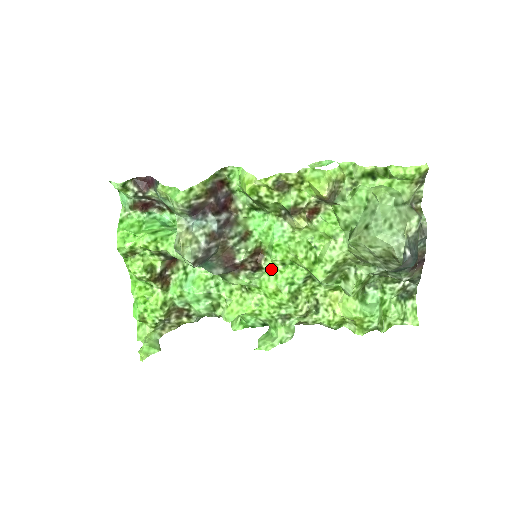
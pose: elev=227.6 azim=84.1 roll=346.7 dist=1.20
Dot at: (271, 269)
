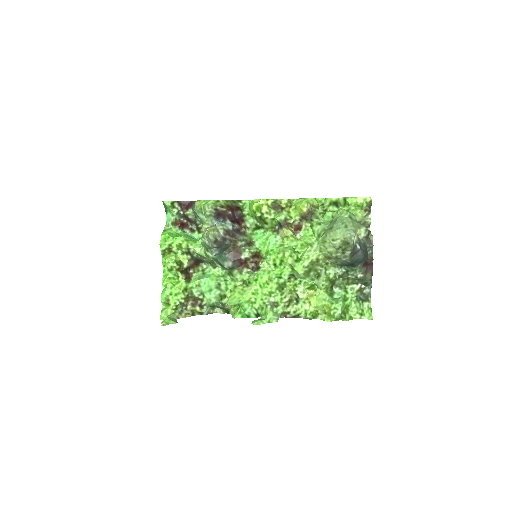
Dot at: (266, 268)
